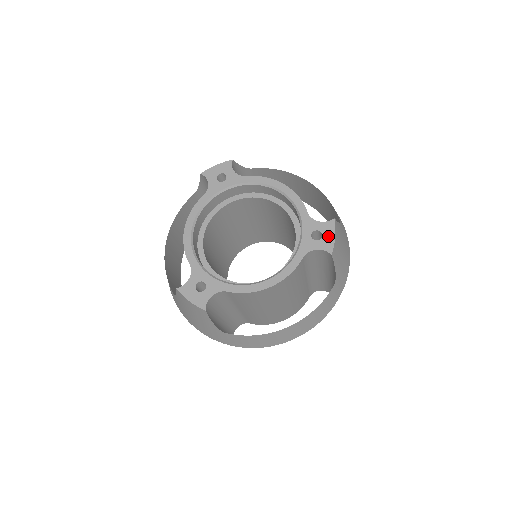
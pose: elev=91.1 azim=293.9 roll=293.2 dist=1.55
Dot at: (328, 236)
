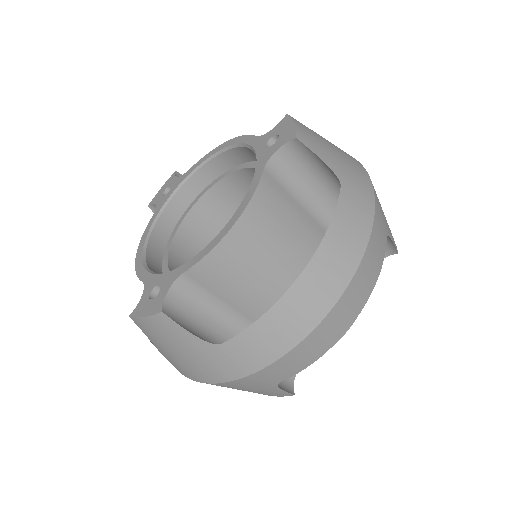
Dot at: (285, 130)
